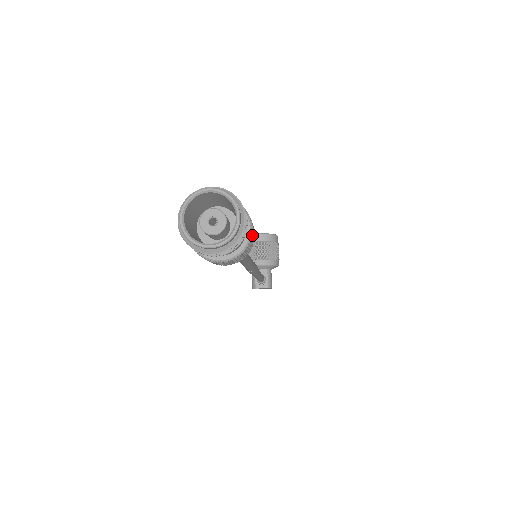
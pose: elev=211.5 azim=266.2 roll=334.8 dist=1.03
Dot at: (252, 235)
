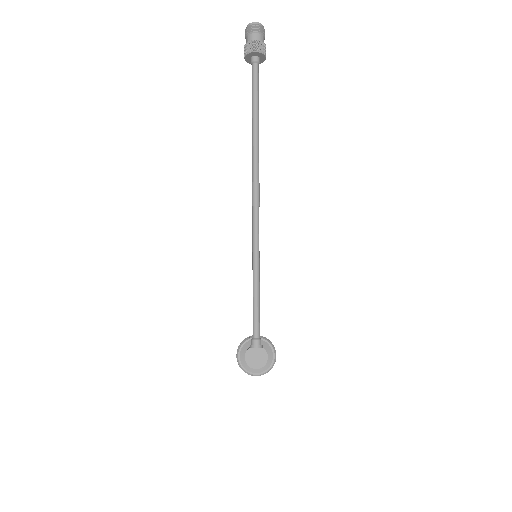
Dot at: occluded
